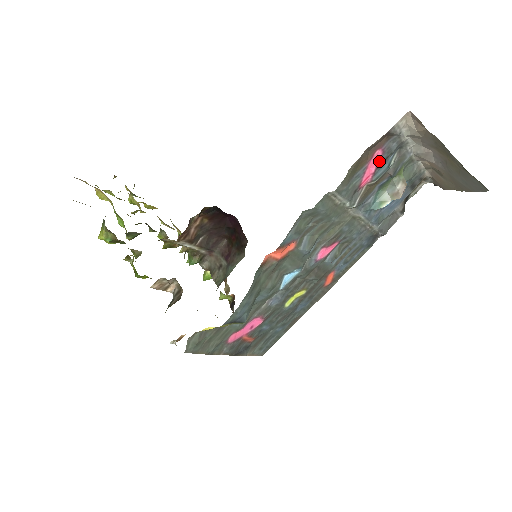
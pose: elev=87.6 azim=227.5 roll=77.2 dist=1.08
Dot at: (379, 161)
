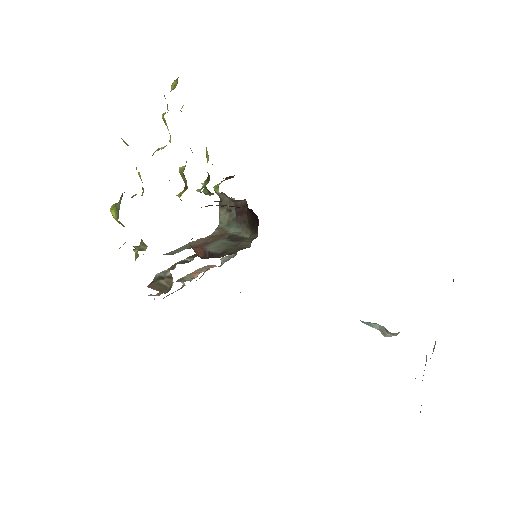
Dot at: occluded
